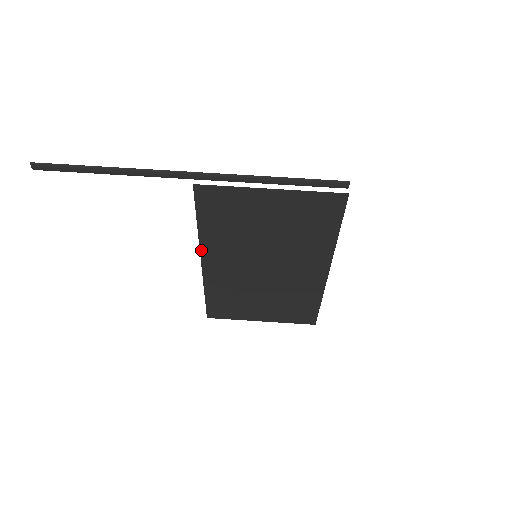
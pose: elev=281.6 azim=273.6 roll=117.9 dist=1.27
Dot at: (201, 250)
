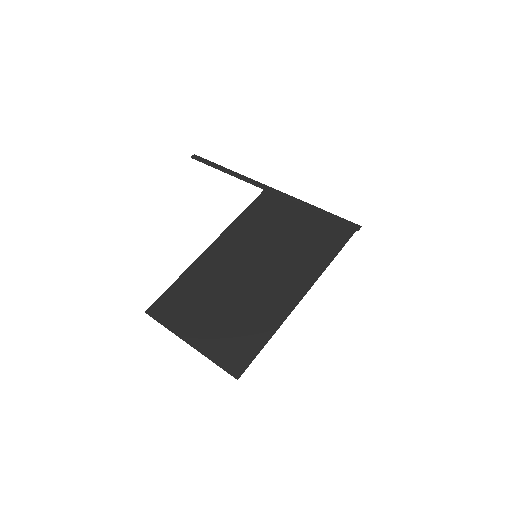
Dot at: (222, 234)
